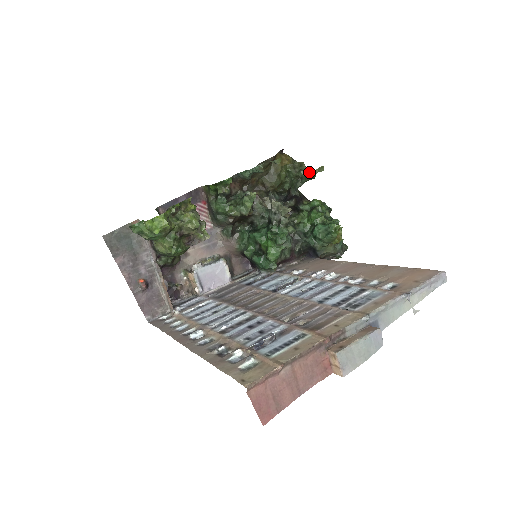
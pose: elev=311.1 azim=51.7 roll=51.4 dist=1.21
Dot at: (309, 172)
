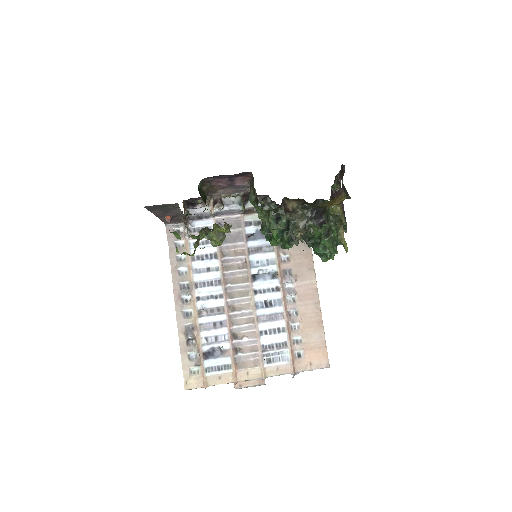
Dot at: (340, 234)
